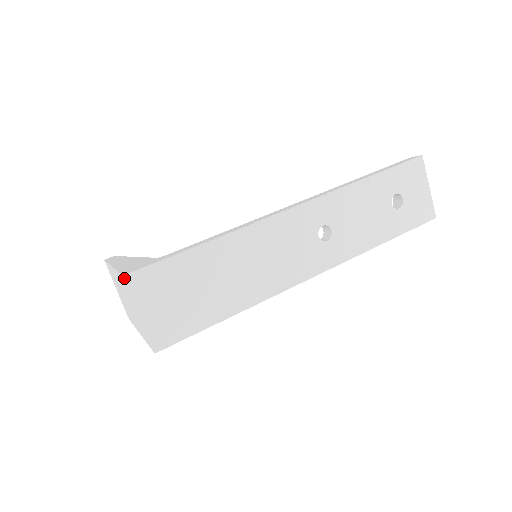
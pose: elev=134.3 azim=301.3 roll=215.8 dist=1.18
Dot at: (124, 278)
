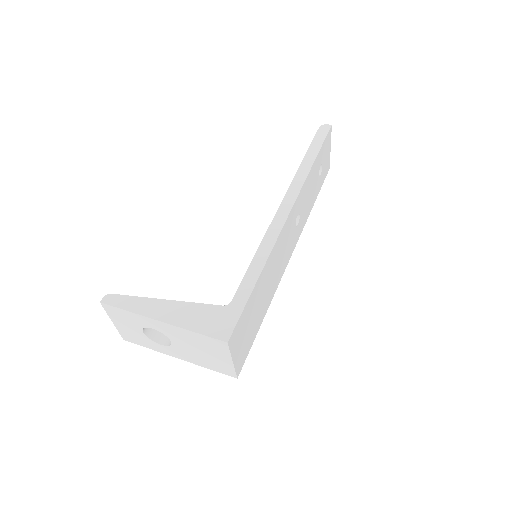
Dot at: (228, 344)
